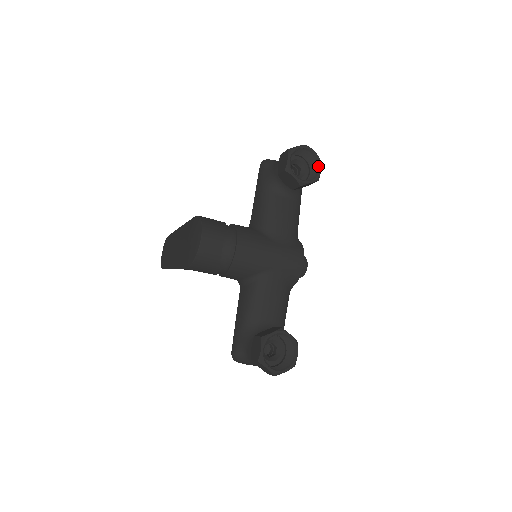
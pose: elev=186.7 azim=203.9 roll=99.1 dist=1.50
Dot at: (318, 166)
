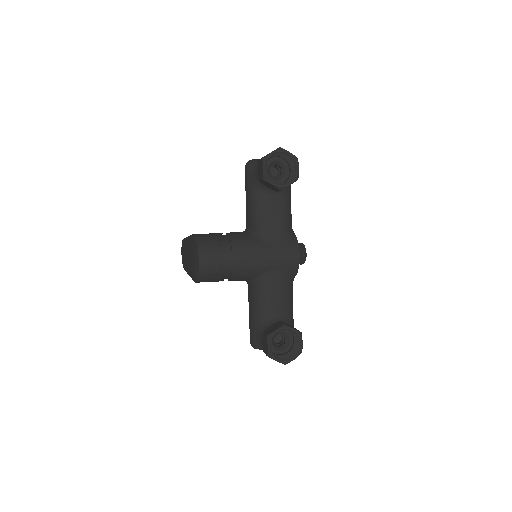
Dot at: (295, 165)
